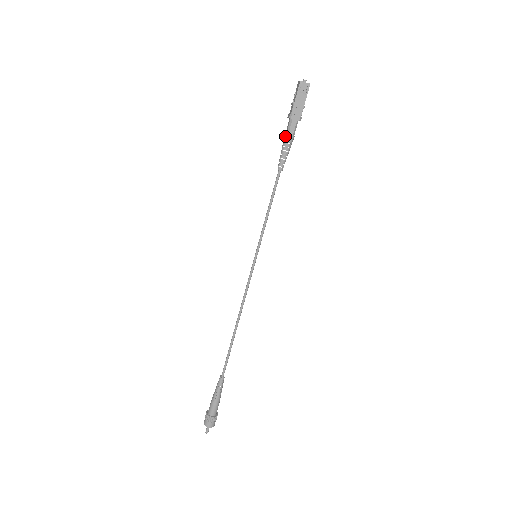
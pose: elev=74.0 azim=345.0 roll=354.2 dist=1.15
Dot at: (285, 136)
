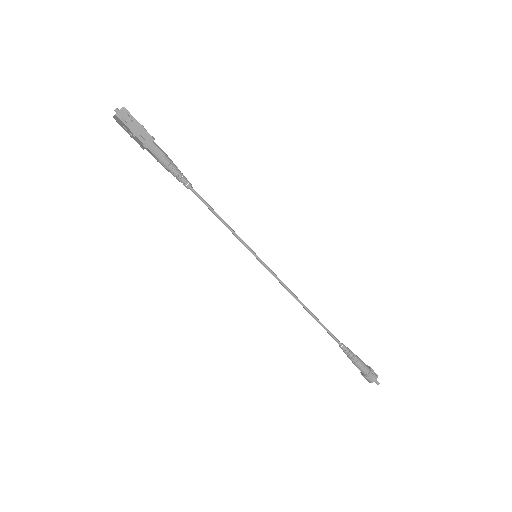
Dot at: (161, 163)
